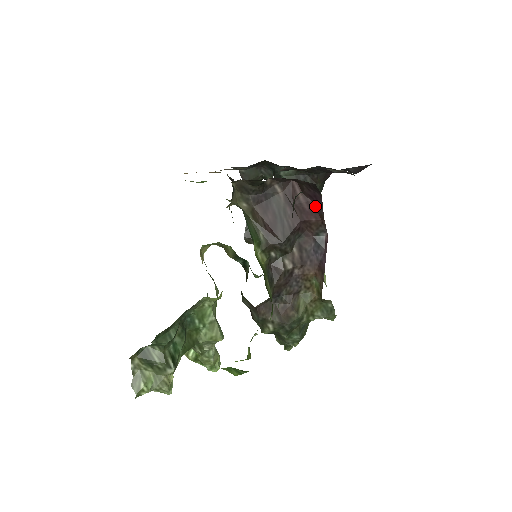
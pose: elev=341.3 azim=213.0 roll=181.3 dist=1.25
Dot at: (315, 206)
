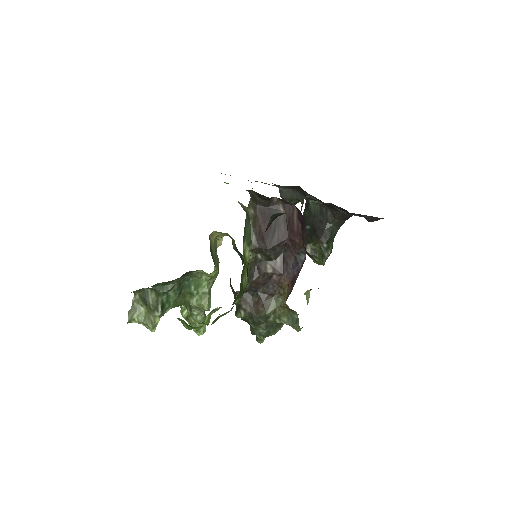
Dot at: (302, 230)
